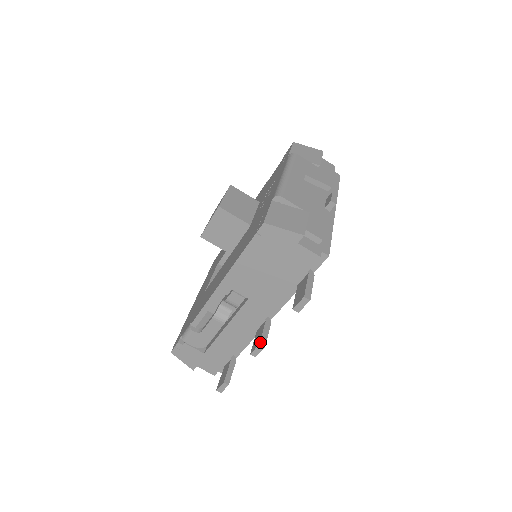
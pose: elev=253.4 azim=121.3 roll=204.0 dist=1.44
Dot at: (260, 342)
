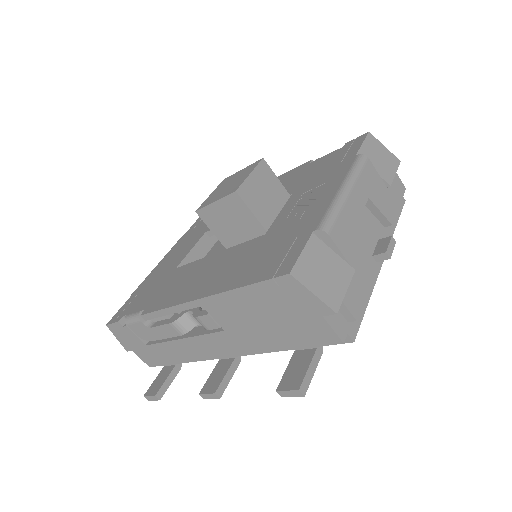
Dot at: (217, 390)
